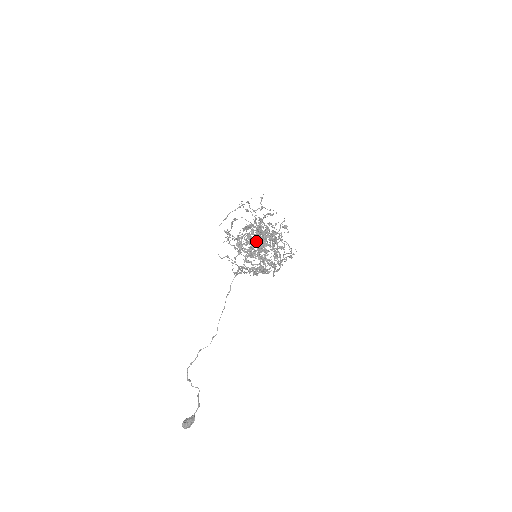
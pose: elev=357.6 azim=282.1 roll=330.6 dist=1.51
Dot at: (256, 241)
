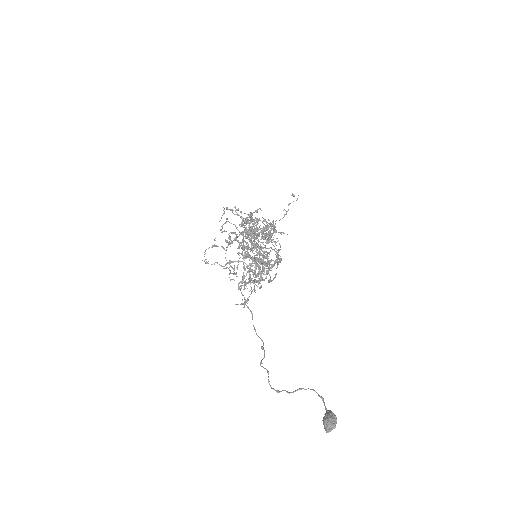
Dot at: (241, 253)
